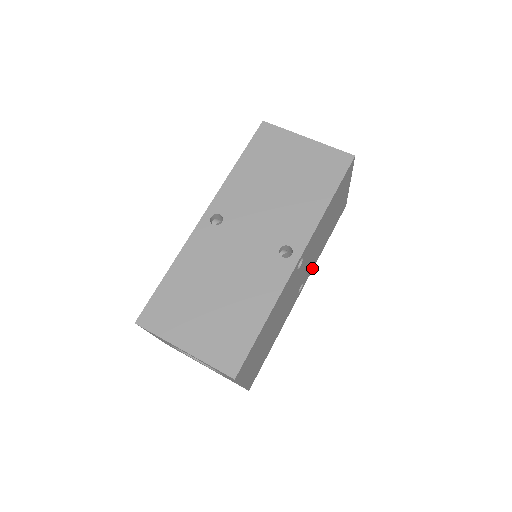
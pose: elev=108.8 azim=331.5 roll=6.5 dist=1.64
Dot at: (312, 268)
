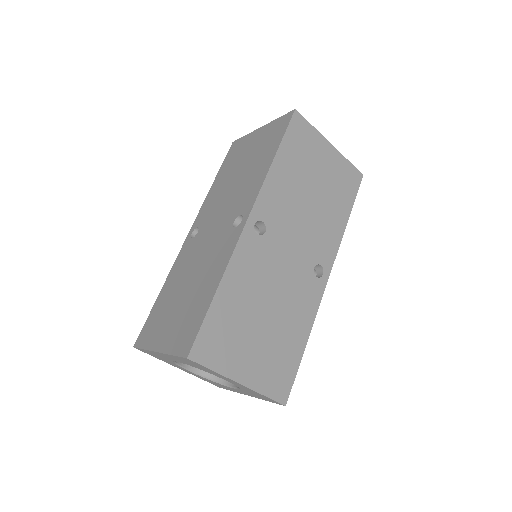
Dot at: (334, 249)
